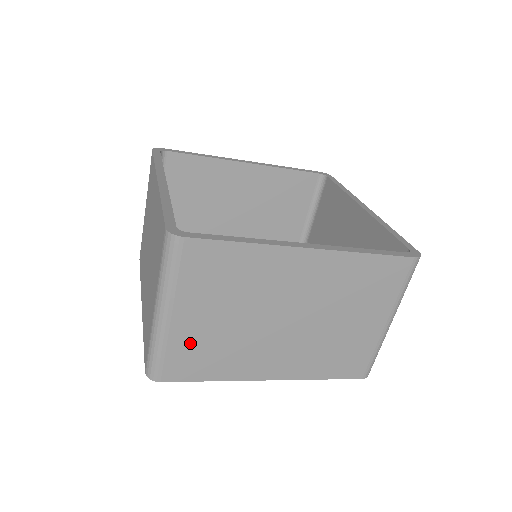
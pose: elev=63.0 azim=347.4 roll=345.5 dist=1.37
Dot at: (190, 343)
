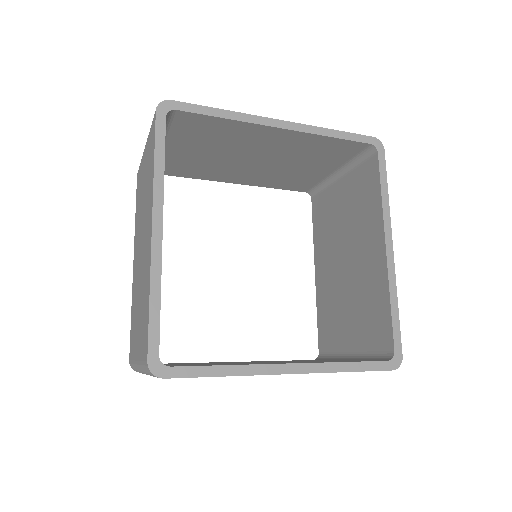
Dot at: occluded
